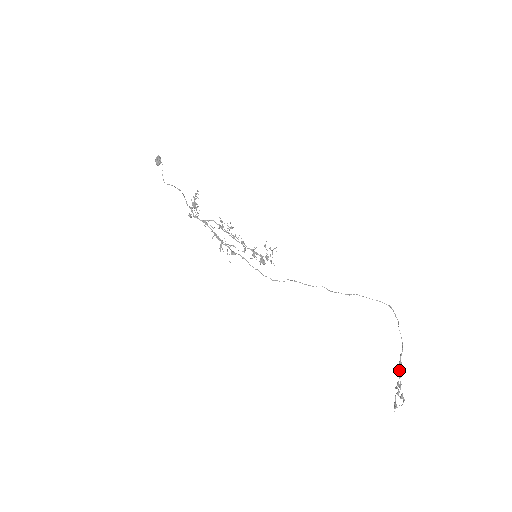
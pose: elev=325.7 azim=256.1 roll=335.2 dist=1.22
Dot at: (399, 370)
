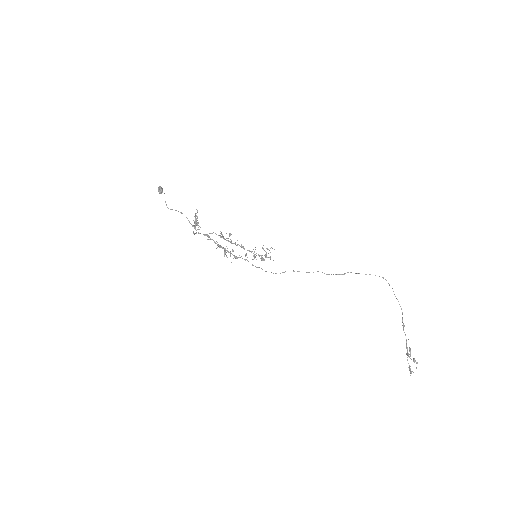
Dot at: occluded
